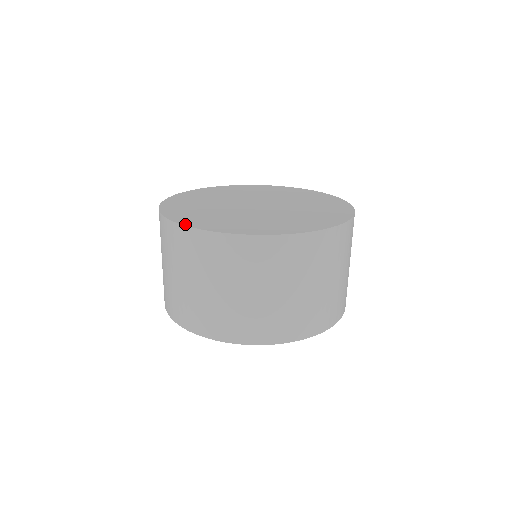
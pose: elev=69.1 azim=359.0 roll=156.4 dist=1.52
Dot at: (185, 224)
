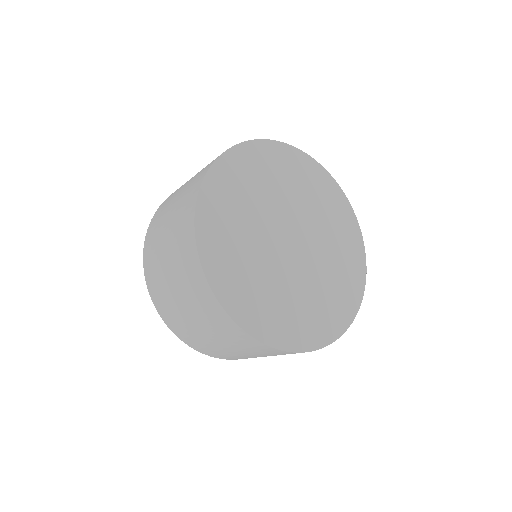
Dot at: (269, 343)
